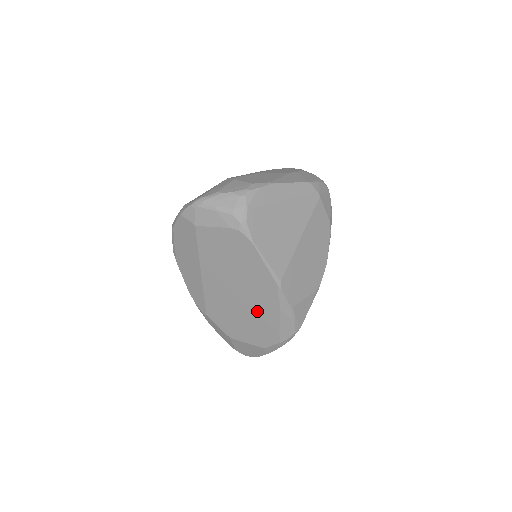
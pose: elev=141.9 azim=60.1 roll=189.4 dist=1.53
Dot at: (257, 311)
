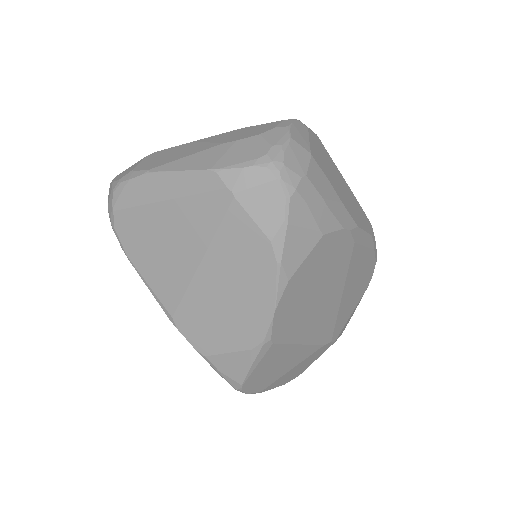
Dot at: occluded
